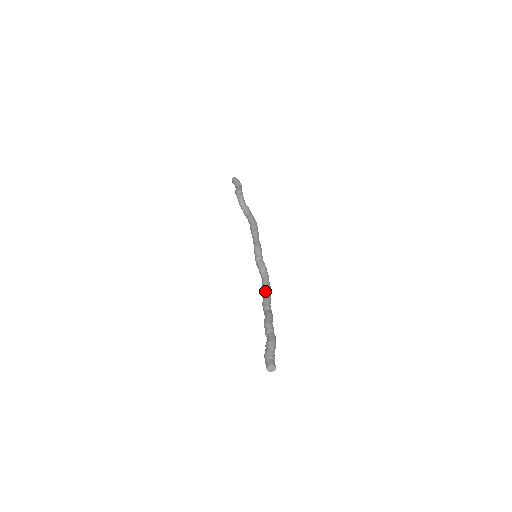
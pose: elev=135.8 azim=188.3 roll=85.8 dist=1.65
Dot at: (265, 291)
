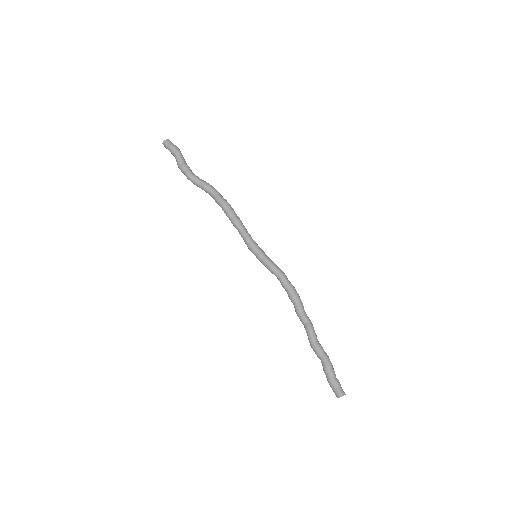
Dot at: (290, 299)
